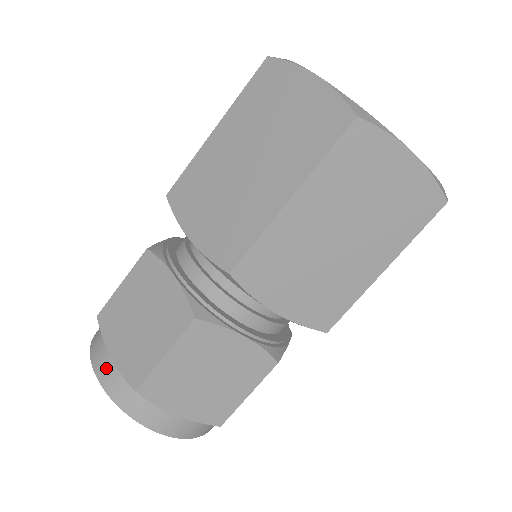
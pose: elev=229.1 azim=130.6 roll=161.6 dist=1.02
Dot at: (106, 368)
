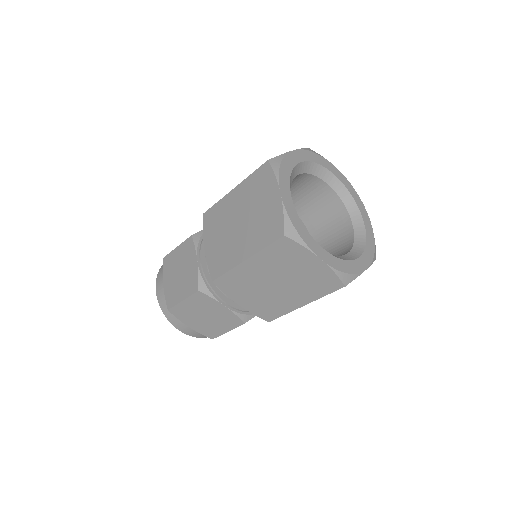
Dot at: (160, 289)
